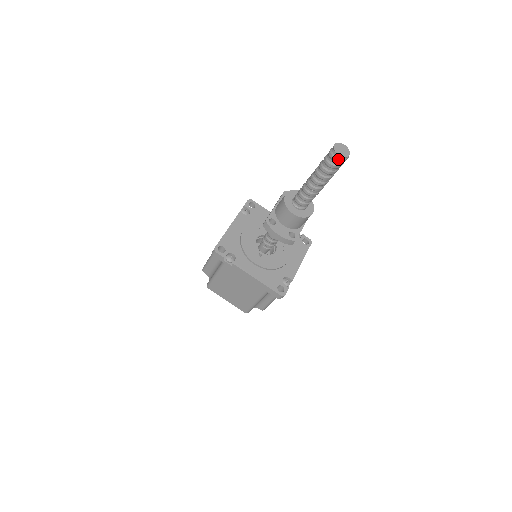
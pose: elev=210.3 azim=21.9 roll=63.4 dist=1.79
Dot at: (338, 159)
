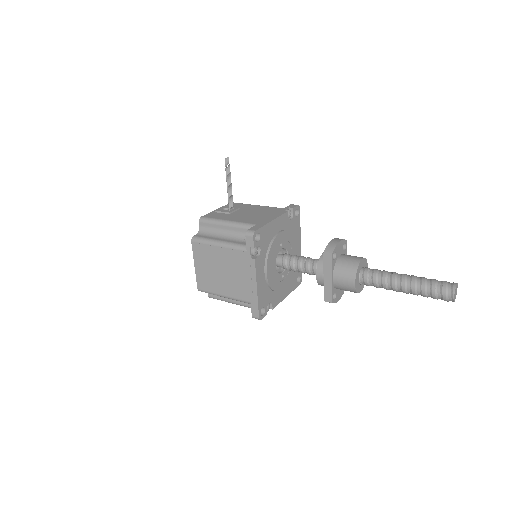
Dot at: occluded
